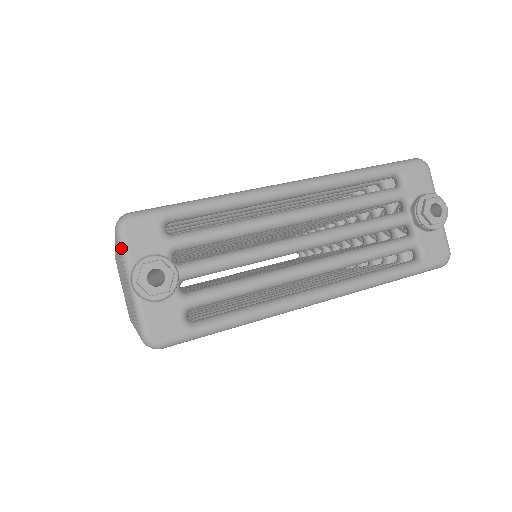
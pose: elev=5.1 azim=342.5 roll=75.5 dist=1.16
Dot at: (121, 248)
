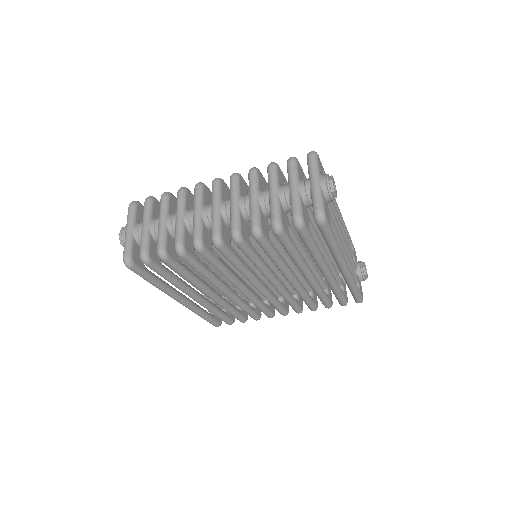
Dot at: (316, 163)
